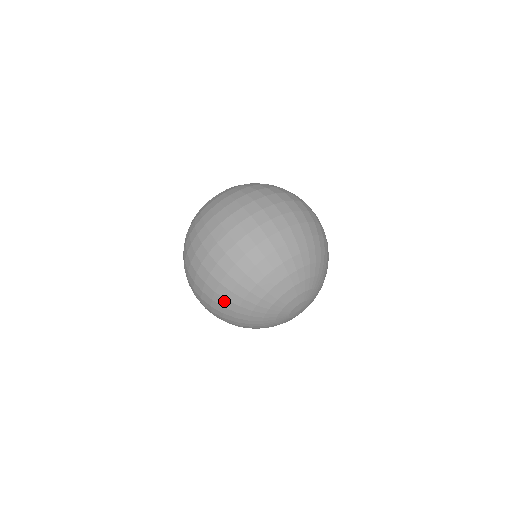
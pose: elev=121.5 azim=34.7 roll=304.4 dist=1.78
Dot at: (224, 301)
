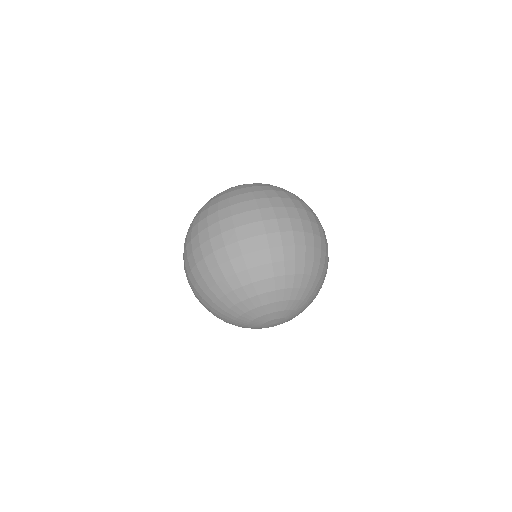
Dot at: occluded
